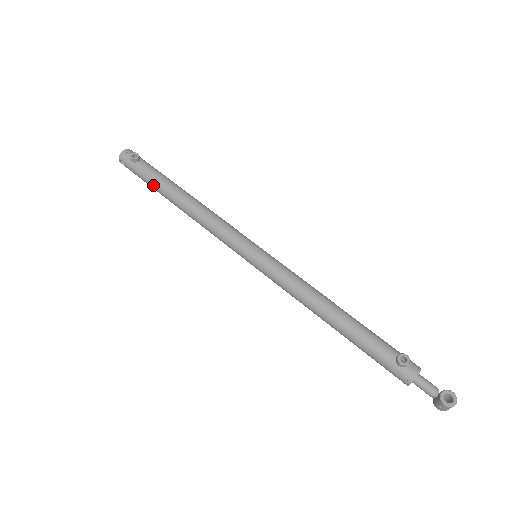
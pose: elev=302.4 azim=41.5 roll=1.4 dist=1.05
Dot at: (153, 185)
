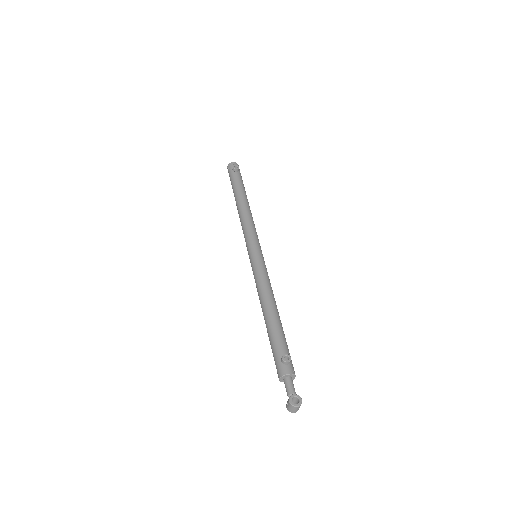
Dot at: (233, 188)
